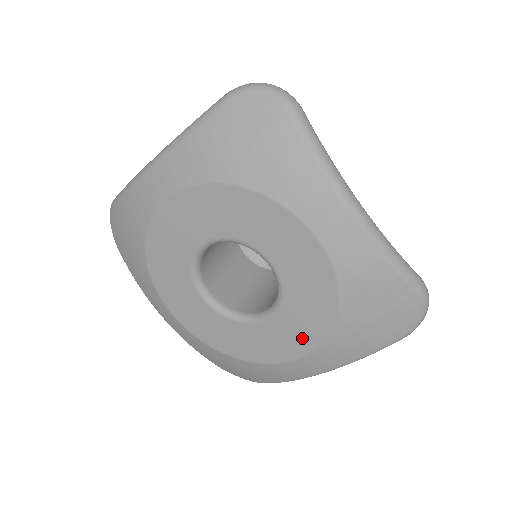
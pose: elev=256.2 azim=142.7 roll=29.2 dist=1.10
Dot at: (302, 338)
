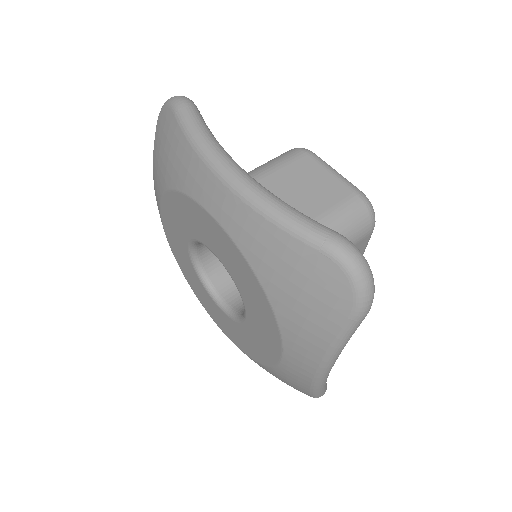
Dot at: (230, 333)
